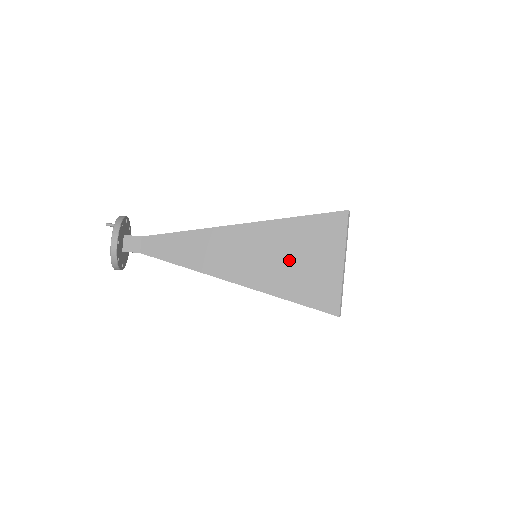
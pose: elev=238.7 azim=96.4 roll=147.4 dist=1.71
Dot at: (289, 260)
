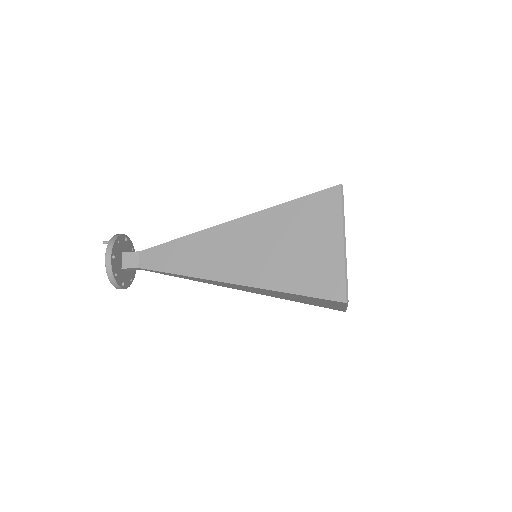
Dot at: (284, 249)
